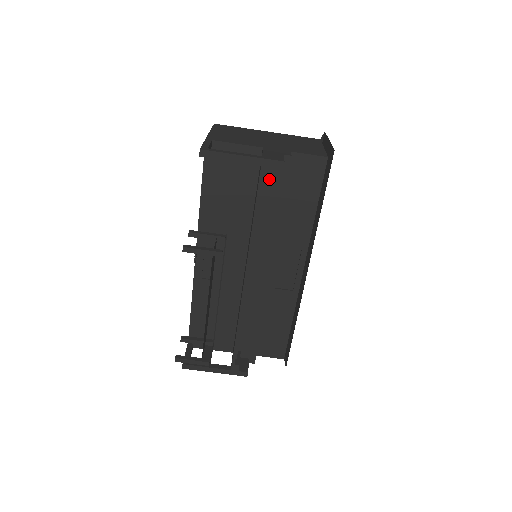
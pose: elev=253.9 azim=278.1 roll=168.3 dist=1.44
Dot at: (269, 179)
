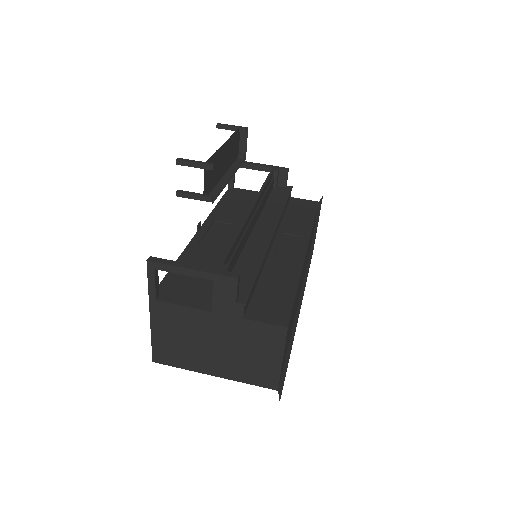
Dot at: (276, 192)
